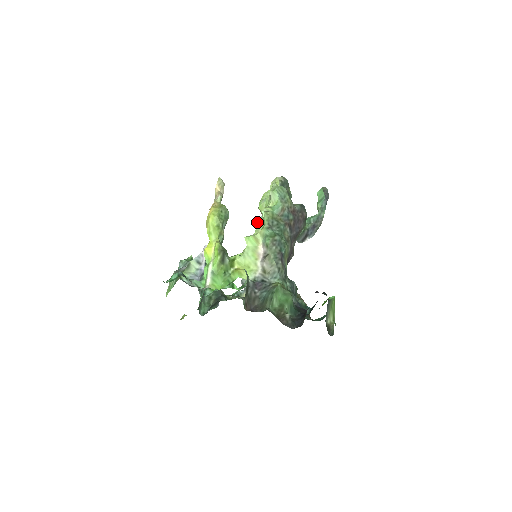
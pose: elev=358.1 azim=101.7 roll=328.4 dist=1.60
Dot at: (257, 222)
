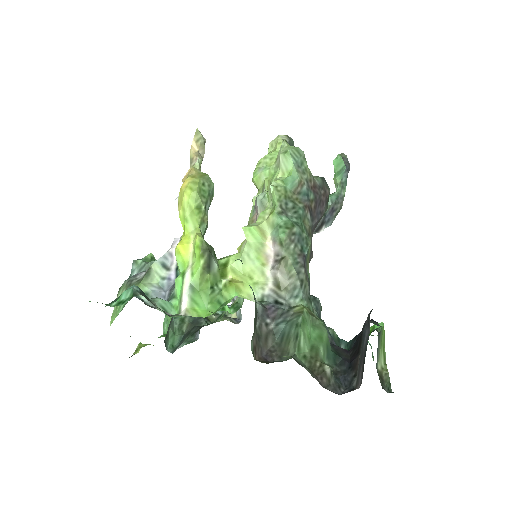
Dot at: occluded
